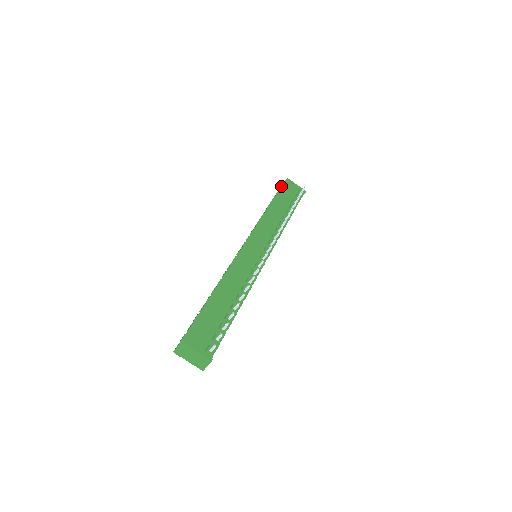
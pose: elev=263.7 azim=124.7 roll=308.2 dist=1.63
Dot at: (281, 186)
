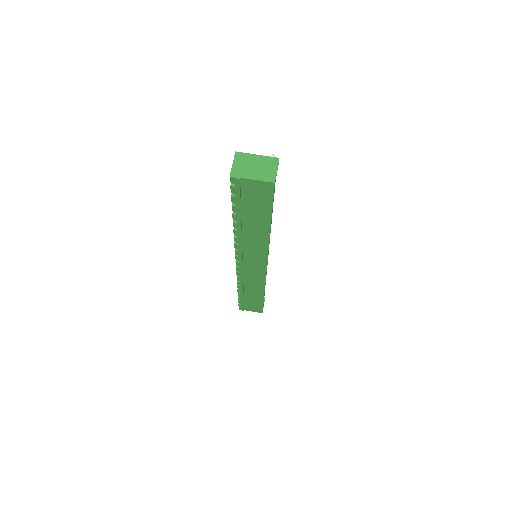
Dot at: occluded
